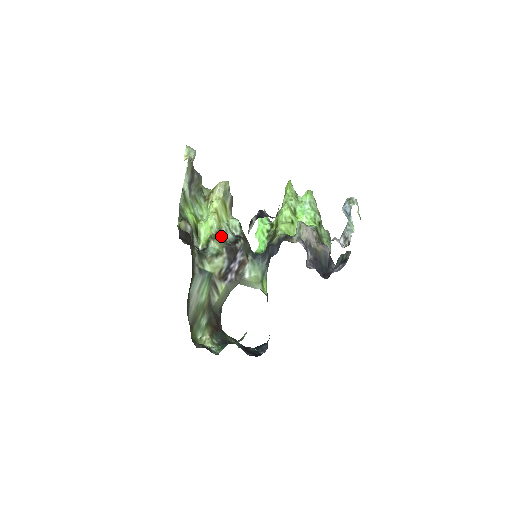
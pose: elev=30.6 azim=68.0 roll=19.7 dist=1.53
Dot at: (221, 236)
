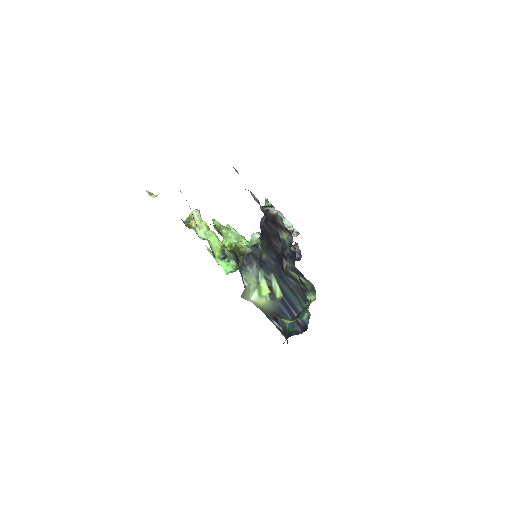
Dot at: occluded
